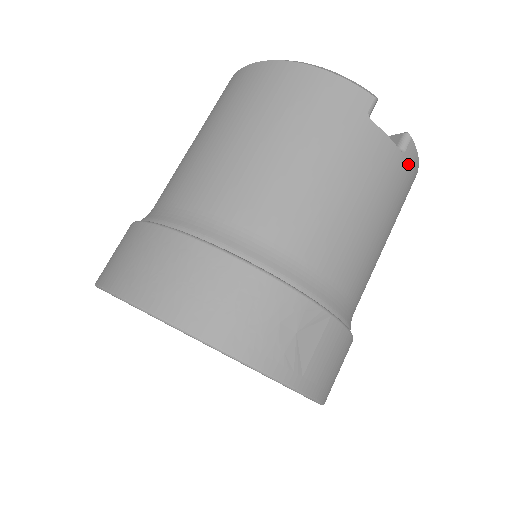
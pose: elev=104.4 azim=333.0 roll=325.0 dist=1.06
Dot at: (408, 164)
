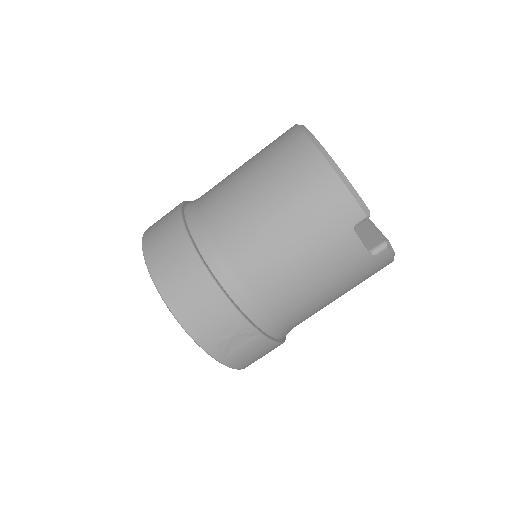
Dot at: (377, 262)
